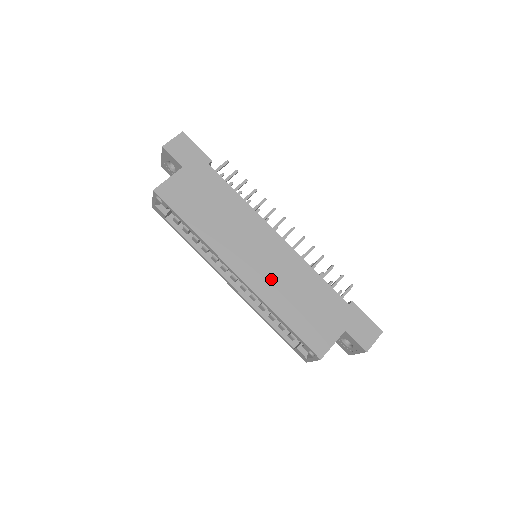
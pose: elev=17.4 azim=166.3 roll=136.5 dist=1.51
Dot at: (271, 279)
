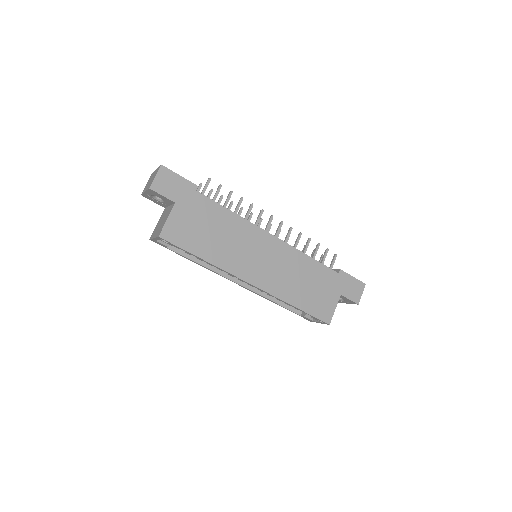
Dot at: (279, 277)
